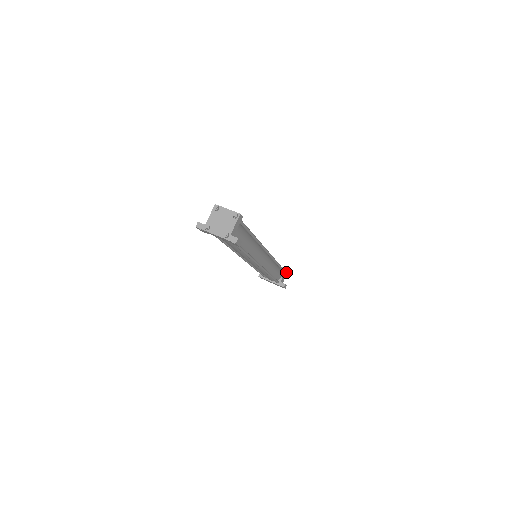
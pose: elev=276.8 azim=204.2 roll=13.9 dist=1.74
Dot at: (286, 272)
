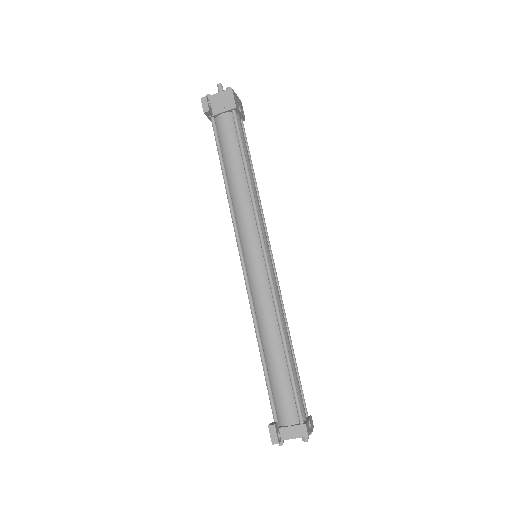
Dot at: occluded
